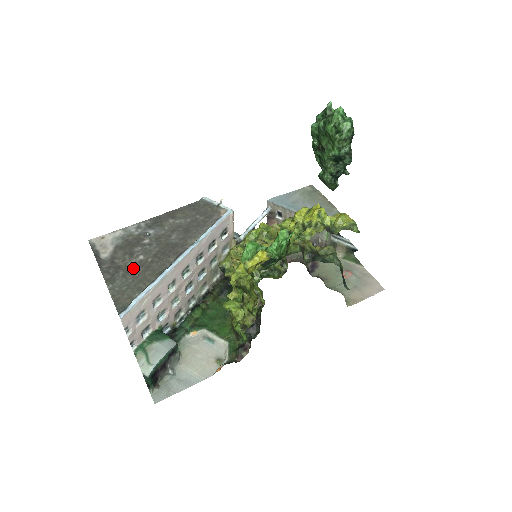
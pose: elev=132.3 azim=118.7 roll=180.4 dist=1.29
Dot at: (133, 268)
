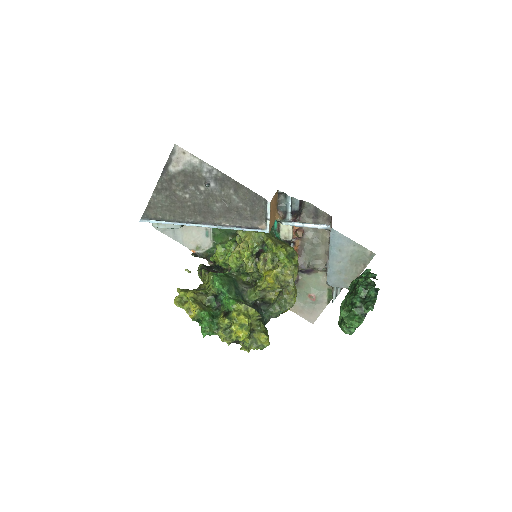
Dot at: (176, 198)
